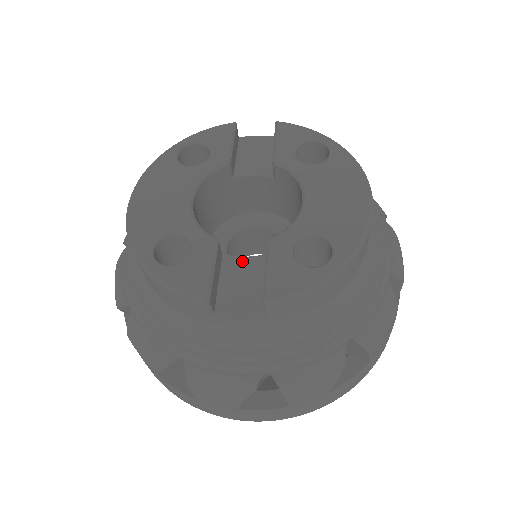
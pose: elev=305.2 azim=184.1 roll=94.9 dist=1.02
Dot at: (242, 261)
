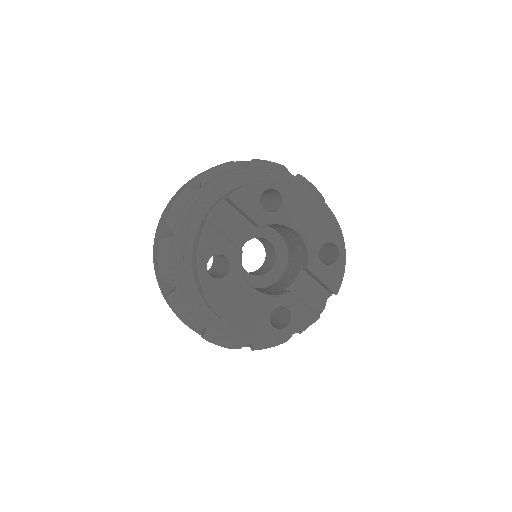
Dot at: (297, 283)
